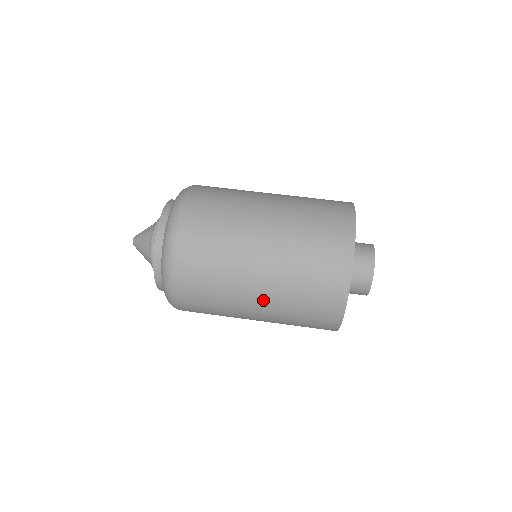
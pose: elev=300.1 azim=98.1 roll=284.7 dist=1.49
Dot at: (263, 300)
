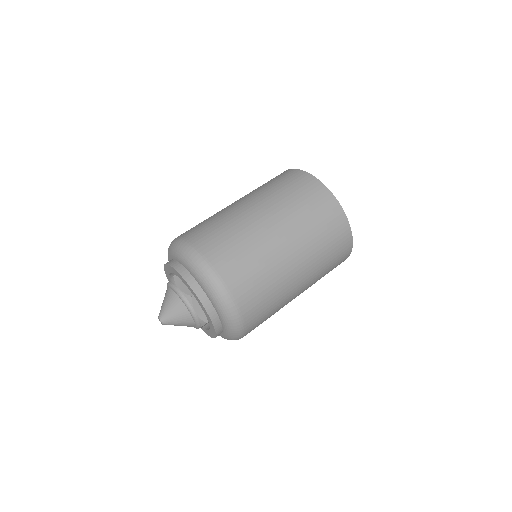
Dot at: (304, 277)
